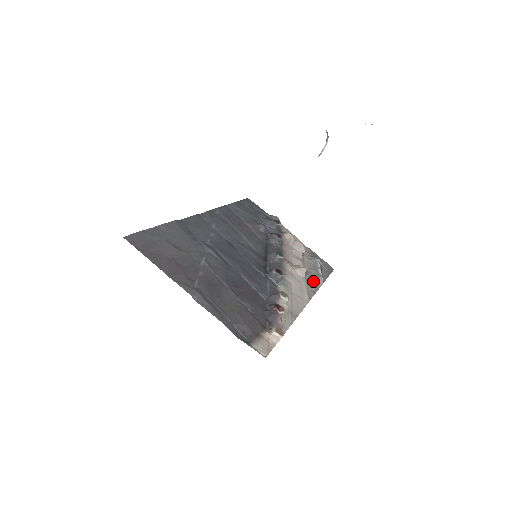
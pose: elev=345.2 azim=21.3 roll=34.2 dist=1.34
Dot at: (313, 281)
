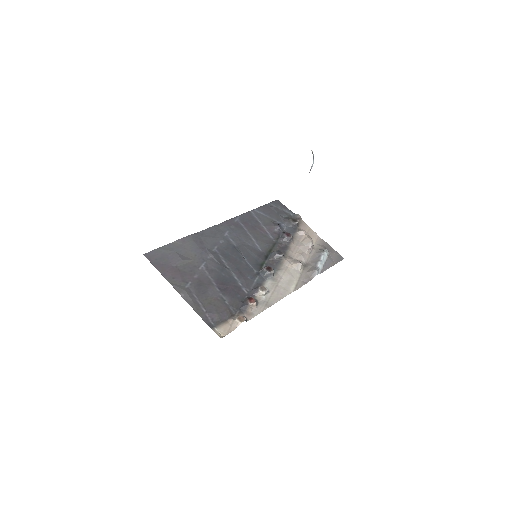
Dot at: (308, 273)
